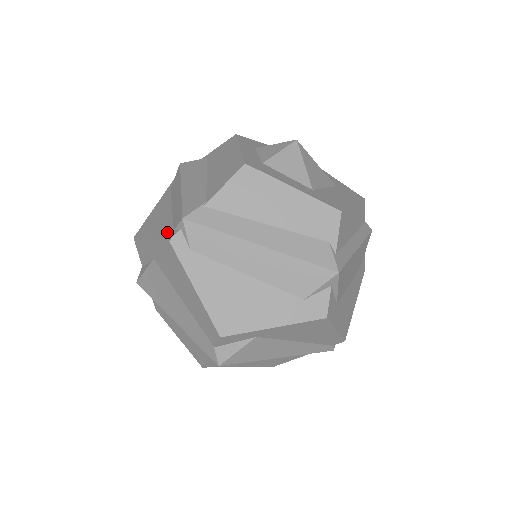
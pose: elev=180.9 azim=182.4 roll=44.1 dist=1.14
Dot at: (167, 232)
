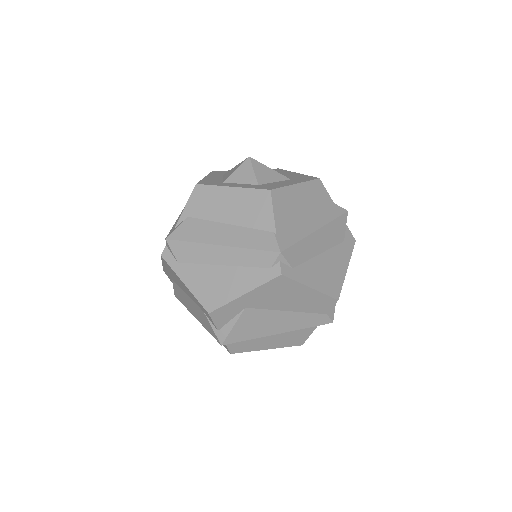
Dot at: (263, 275)
